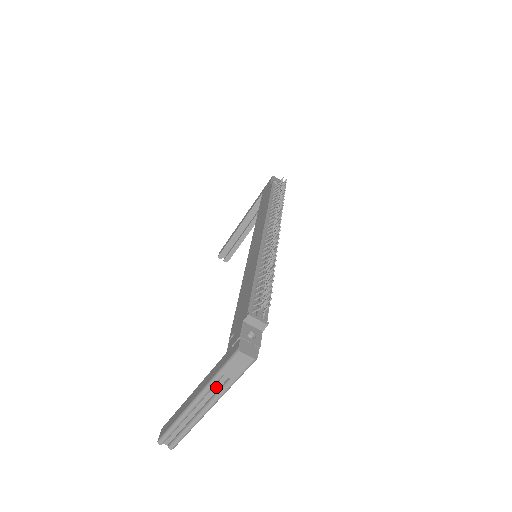
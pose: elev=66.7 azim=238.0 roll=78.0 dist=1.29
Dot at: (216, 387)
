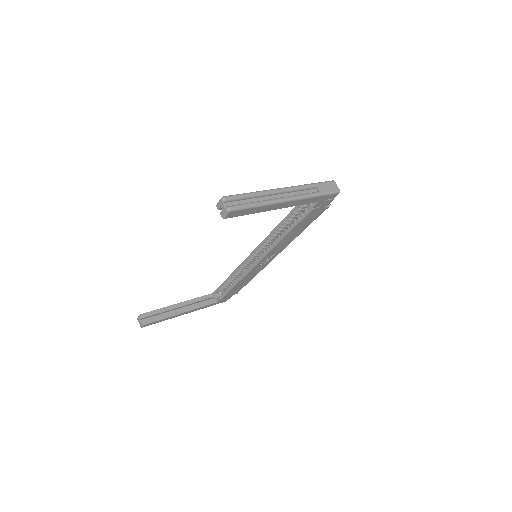
Dot at: (302, 193)
